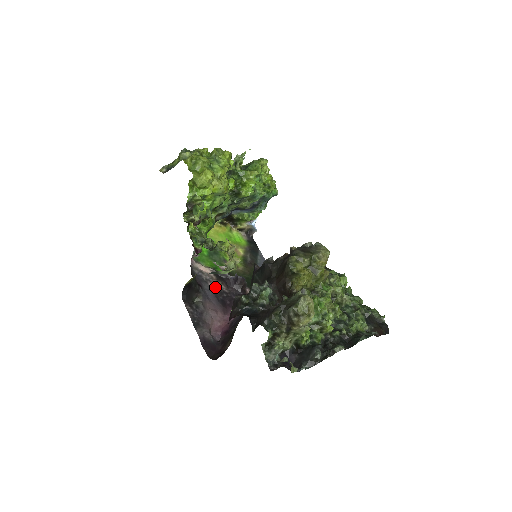
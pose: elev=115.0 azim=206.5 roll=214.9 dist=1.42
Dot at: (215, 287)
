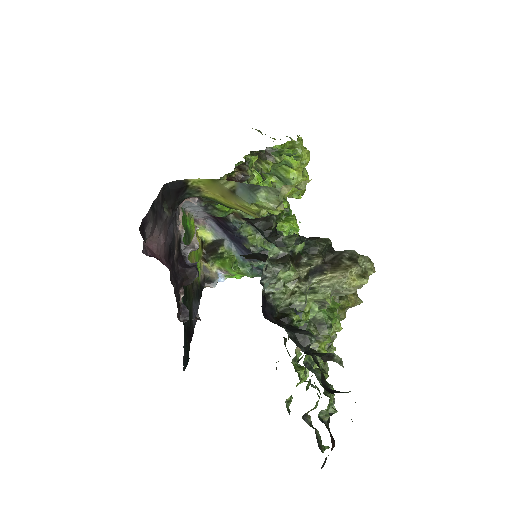
Dot at: (175, 238)
